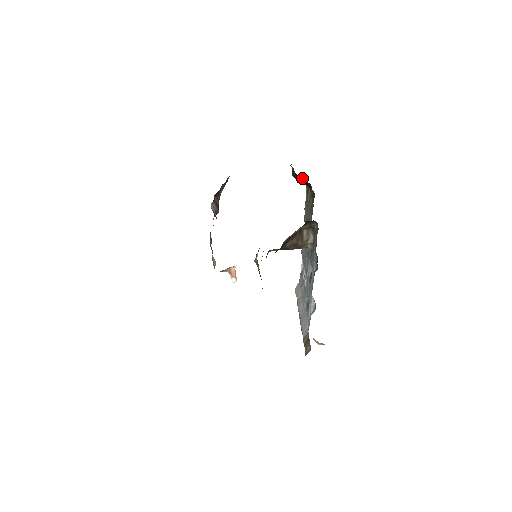
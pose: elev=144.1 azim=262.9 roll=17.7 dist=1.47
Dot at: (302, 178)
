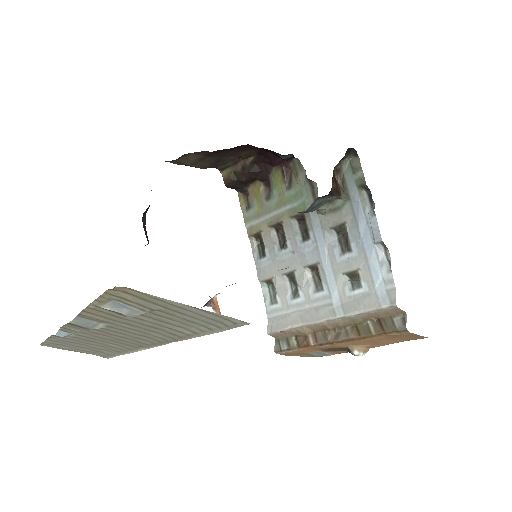
Dot at: (259, 164)
